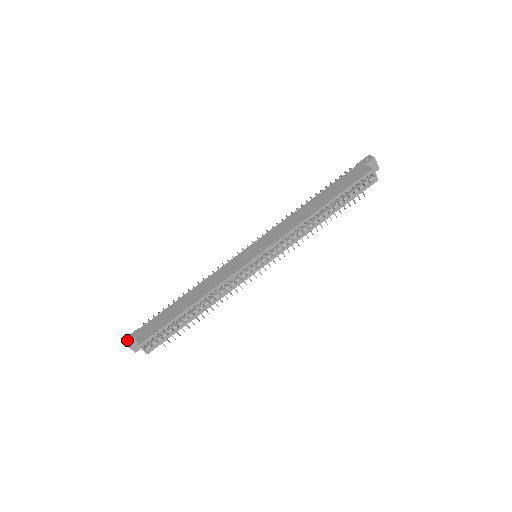
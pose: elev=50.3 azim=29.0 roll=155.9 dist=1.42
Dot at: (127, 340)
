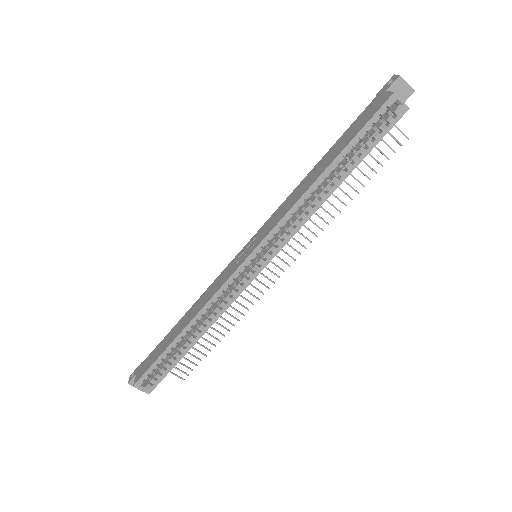
Dot at: (130, 378)
